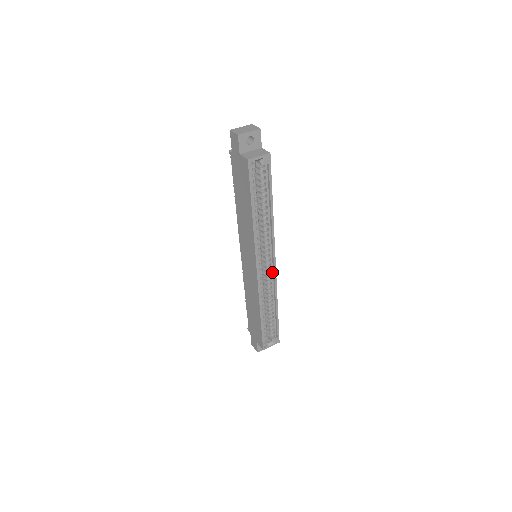
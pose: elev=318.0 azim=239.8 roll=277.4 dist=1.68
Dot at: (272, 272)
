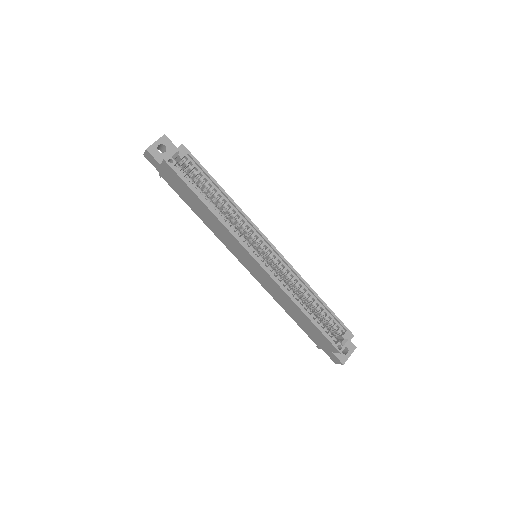
Dot at: (279, 258)
